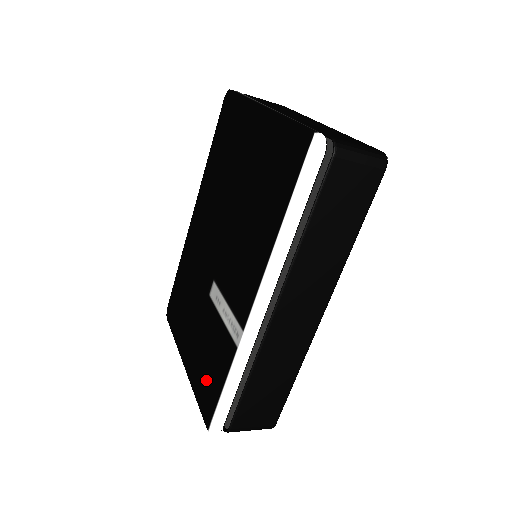
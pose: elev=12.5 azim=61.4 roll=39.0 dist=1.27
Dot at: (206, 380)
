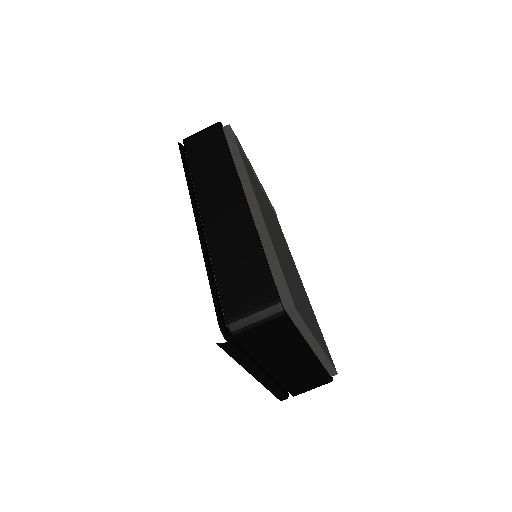
Dot at: occluded
